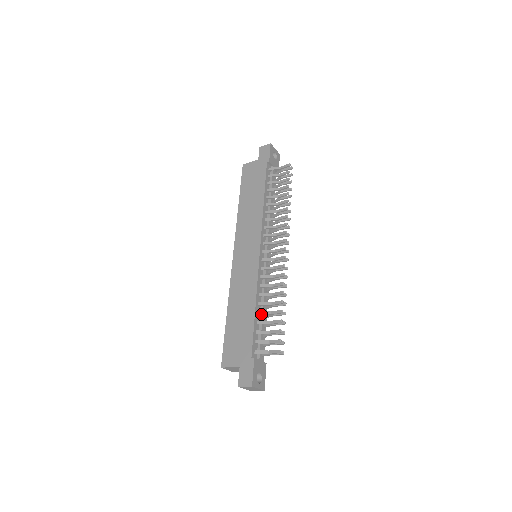
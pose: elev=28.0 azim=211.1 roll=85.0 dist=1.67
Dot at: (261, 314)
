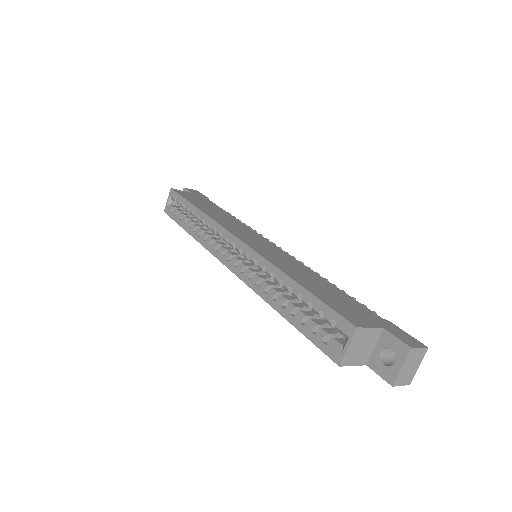
Dot at: occluded
